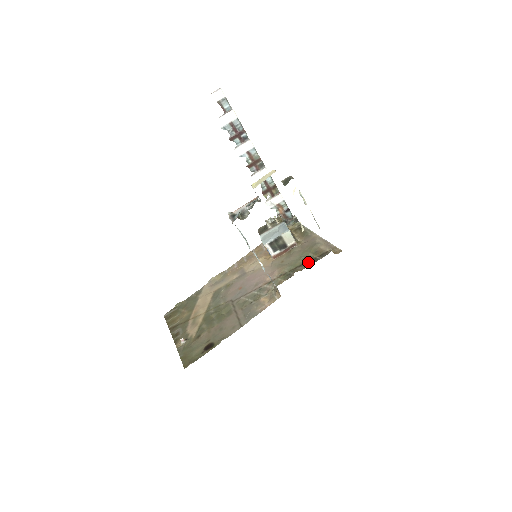
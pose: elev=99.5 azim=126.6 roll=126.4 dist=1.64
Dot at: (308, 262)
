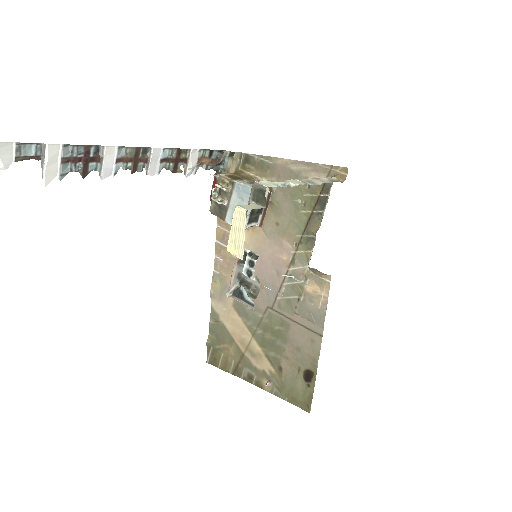
Dot at: (316, 209)
